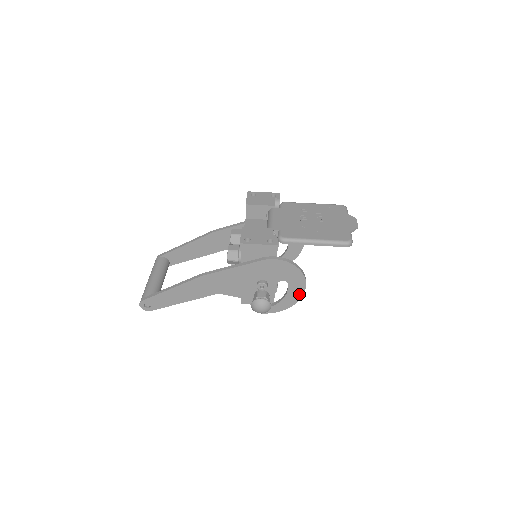
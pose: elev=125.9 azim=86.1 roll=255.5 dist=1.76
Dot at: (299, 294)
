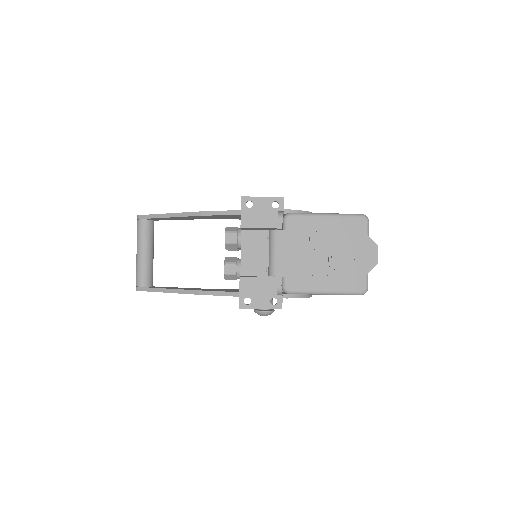
Dot at: occluded
